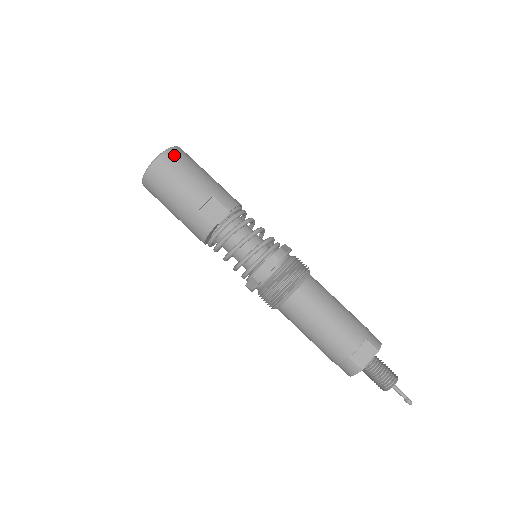
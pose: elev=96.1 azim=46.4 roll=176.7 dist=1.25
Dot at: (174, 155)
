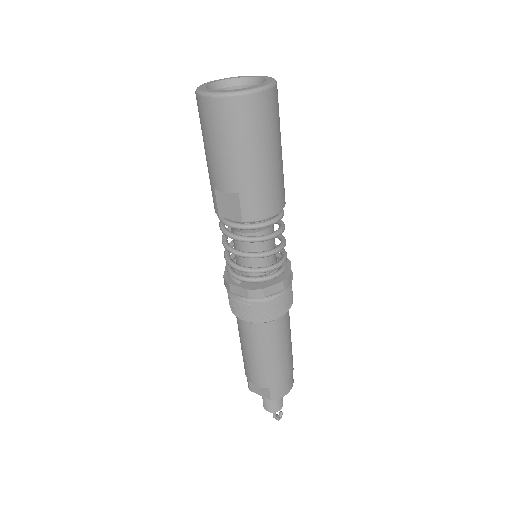
Dot at: (233, 109)
